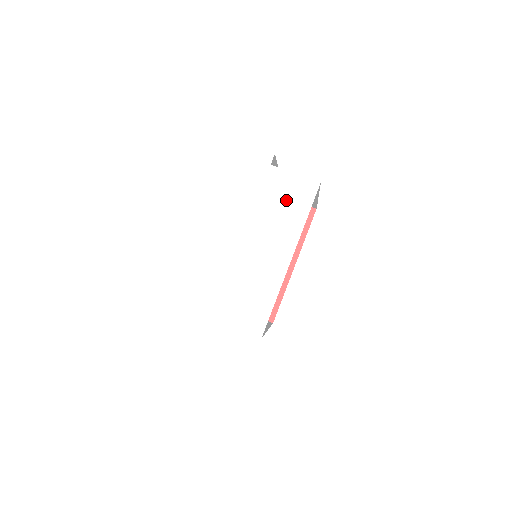
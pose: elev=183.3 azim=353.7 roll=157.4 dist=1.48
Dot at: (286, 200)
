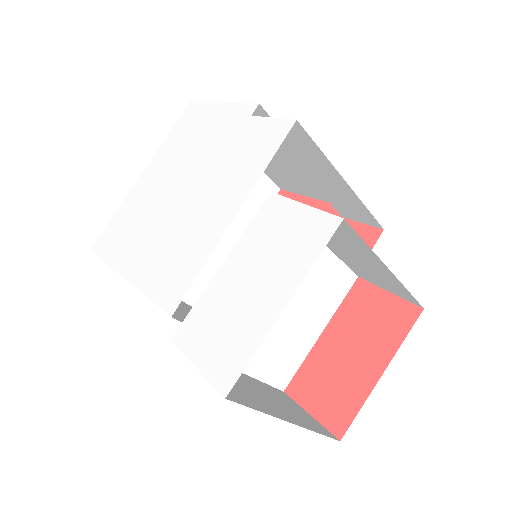
Dot at: (254, 148)
